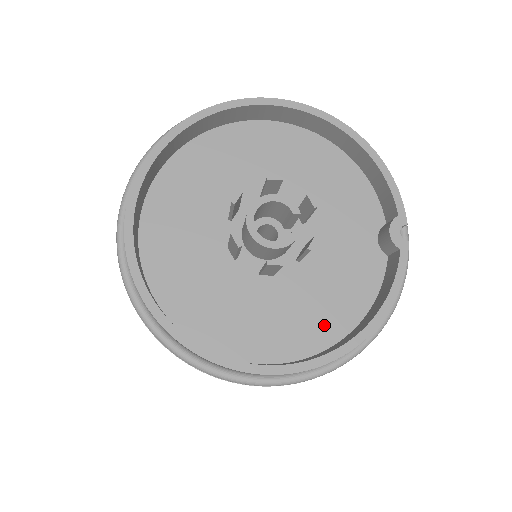
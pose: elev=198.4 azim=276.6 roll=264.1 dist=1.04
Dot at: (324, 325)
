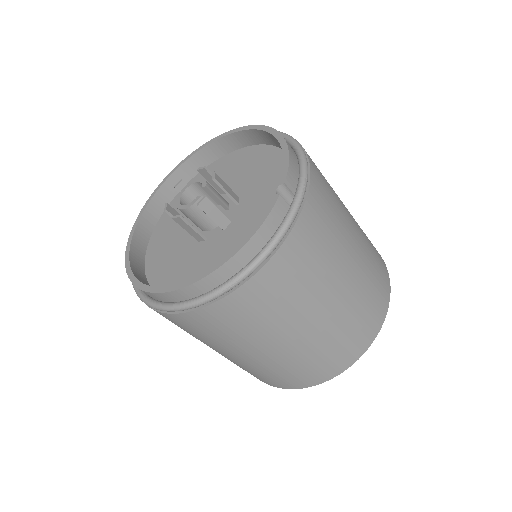
Dot at: occluded
